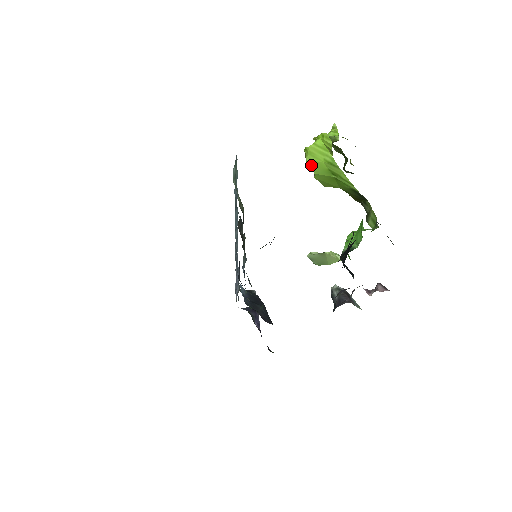
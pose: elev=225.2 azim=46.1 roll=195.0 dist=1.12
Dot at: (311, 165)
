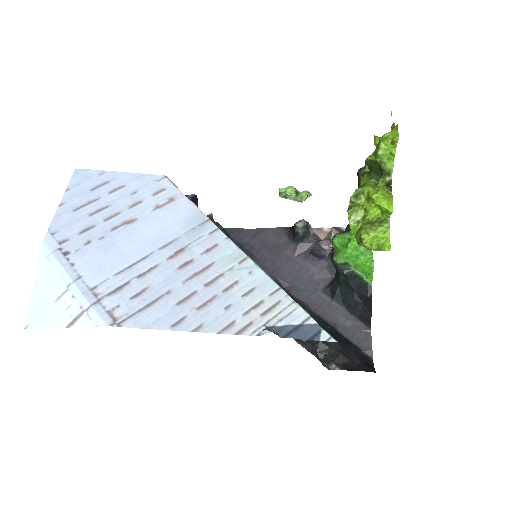
Dot at: occluded
